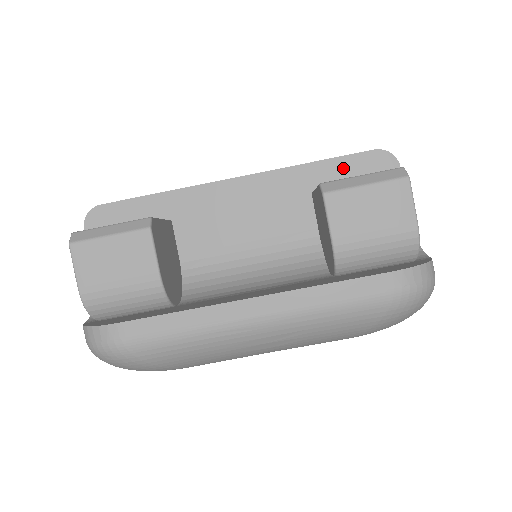
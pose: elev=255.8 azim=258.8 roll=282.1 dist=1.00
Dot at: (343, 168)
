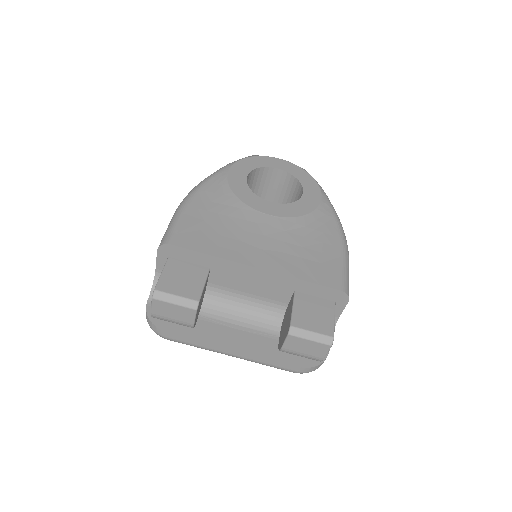
Dot at: (318, 290)
